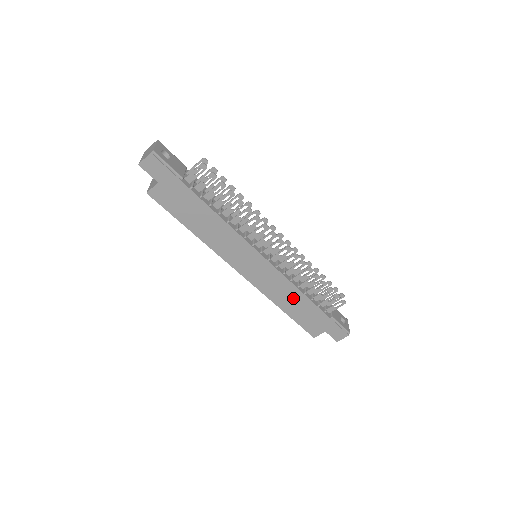
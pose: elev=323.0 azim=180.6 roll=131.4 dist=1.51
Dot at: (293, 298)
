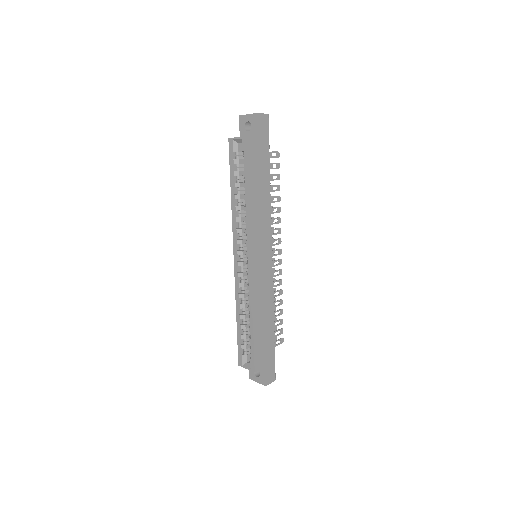
Dot at: (266, 312)
